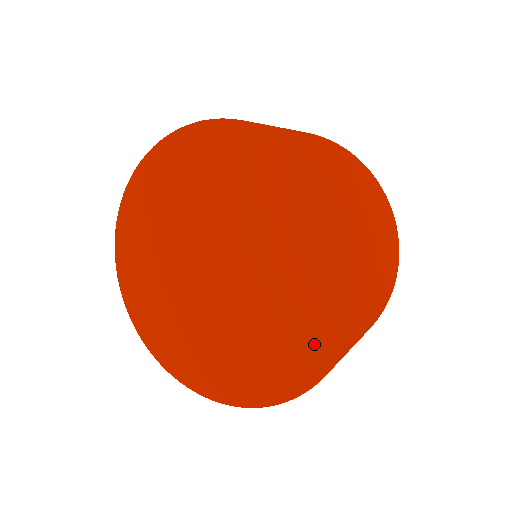
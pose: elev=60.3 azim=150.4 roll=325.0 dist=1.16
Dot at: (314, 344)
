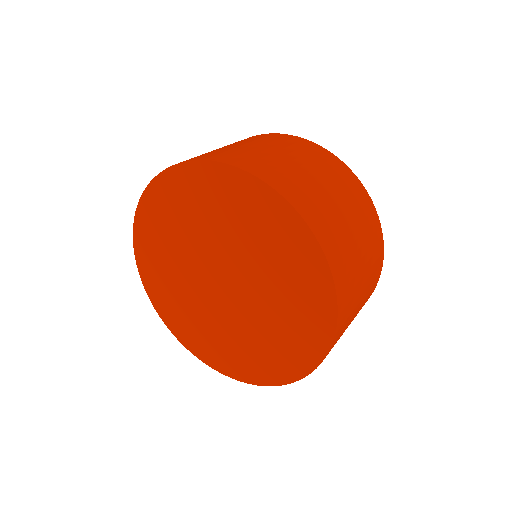
Dot at: (314, 300)
